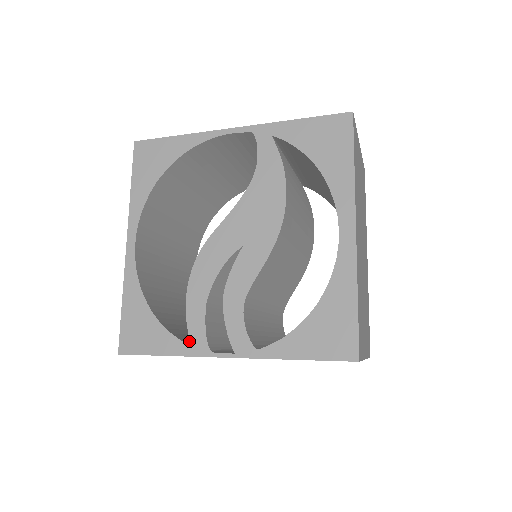
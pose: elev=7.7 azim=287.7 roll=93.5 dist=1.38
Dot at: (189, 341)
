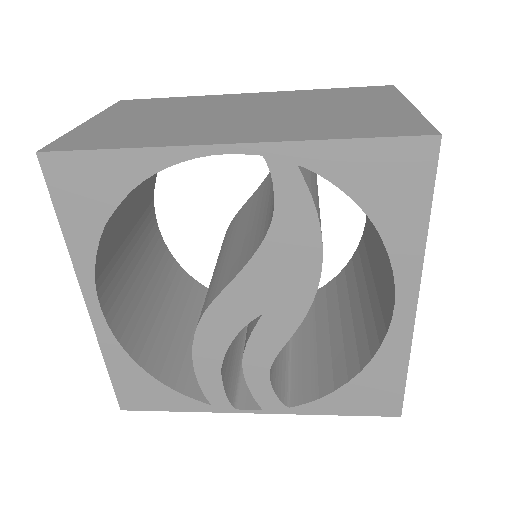
Dot at: occluded
